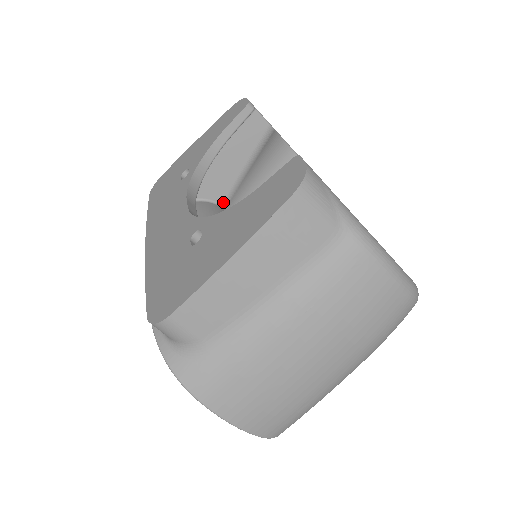
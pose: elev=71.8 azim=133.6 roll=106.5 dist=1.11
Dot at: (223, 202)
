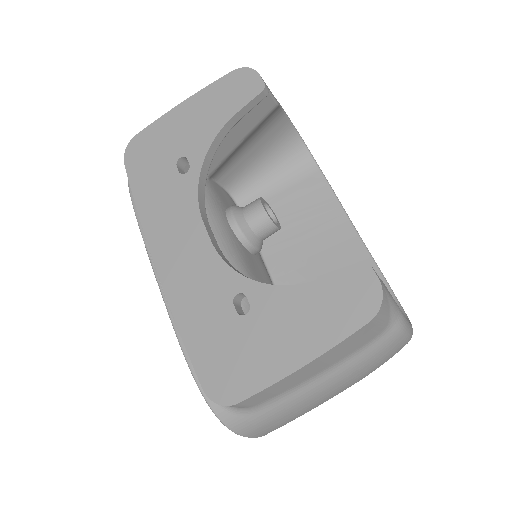
Dot at: (209, 174)
